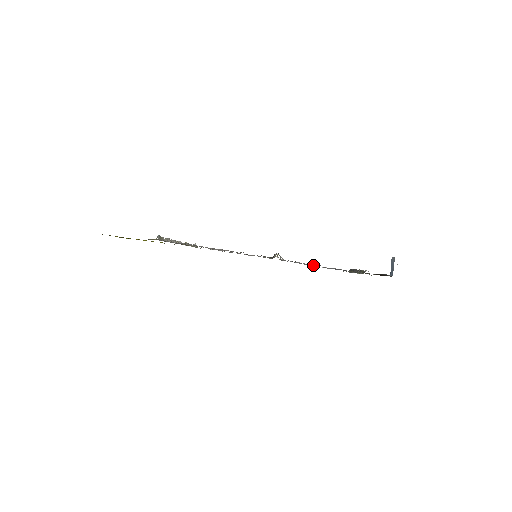
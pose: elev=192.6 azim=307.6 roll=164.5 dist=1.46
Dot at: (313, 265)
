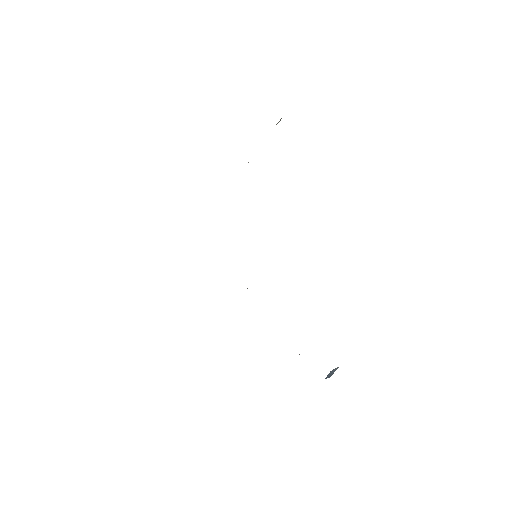
Dot at: occluded
